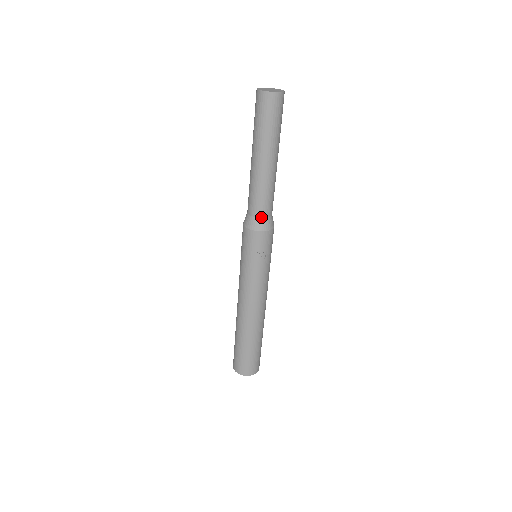
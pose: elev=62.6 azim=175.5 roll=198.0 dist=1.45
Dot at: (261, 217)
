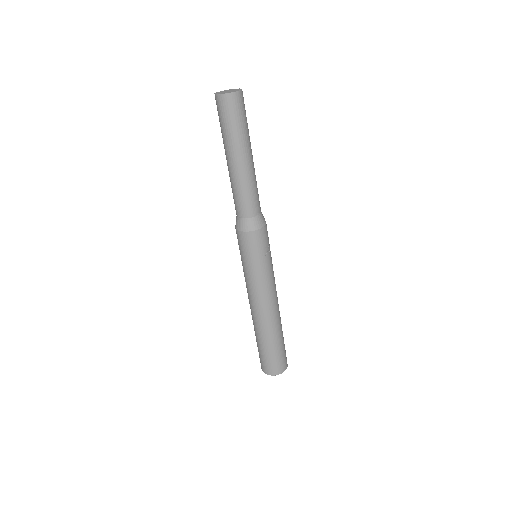
Dot at: (257, 215)
